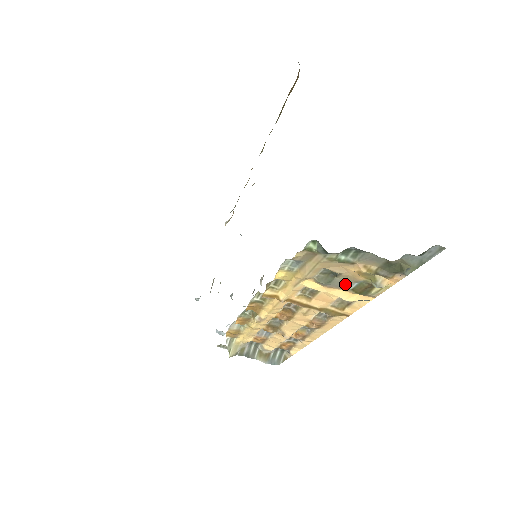
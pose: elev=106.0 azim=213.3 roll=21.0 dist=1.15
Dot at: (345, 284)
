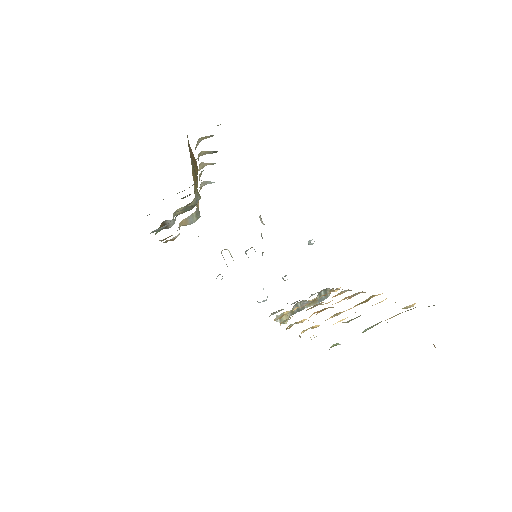
Dot at: occluded
